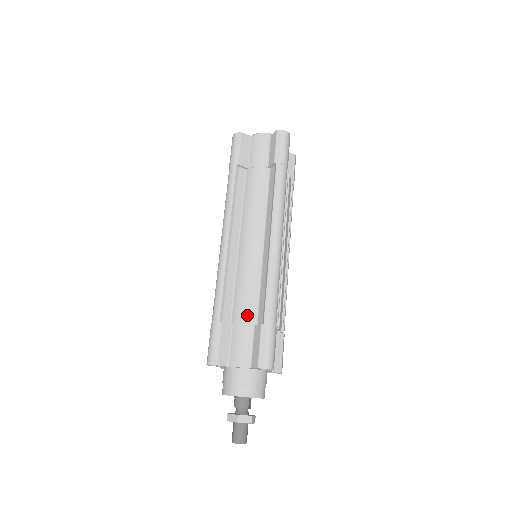
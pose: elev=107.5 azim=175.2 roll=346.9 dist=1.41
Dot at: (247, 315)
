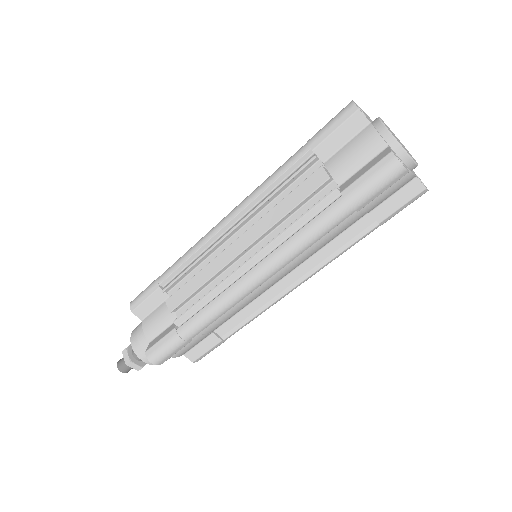
Dot at: (214, 329)
